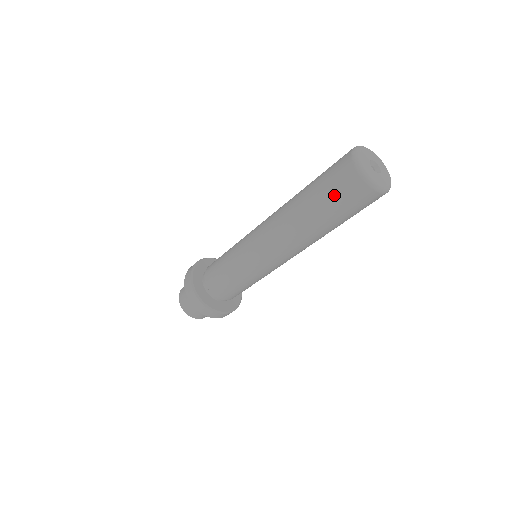
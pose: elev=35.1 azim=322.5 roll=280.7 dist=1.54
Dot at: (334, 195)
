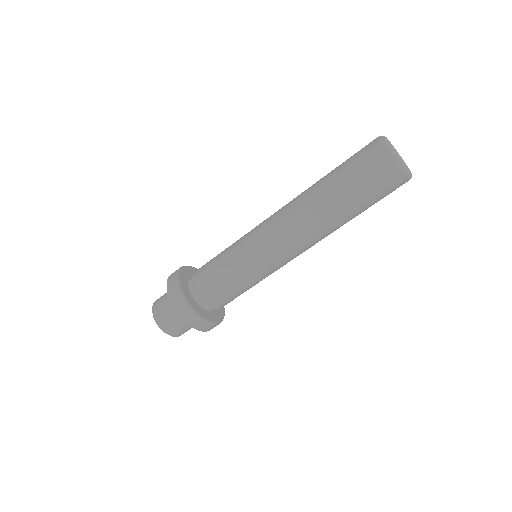
Dot at: (364, 177)
